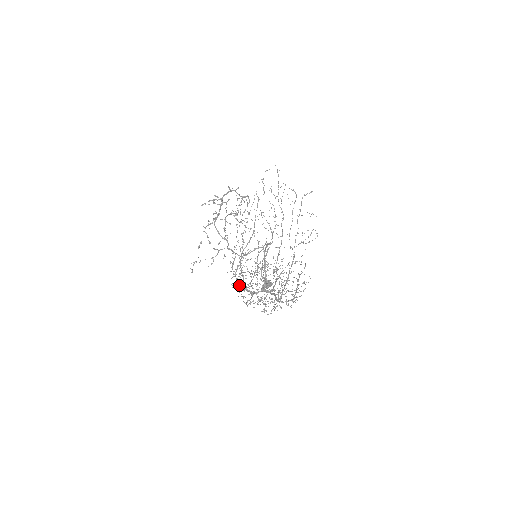
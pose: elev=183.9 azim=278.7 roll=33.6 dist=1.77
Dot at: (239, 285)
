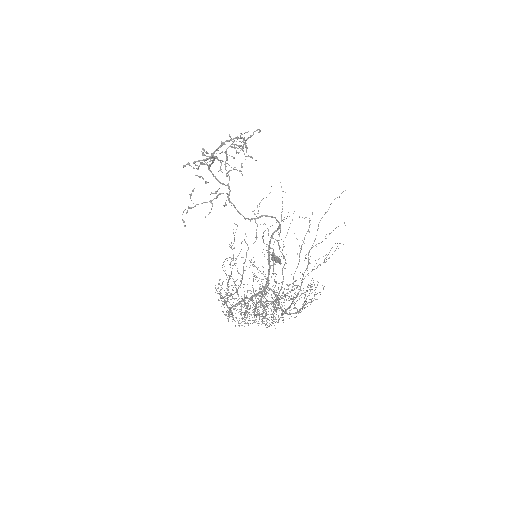
Dot at: occluded
